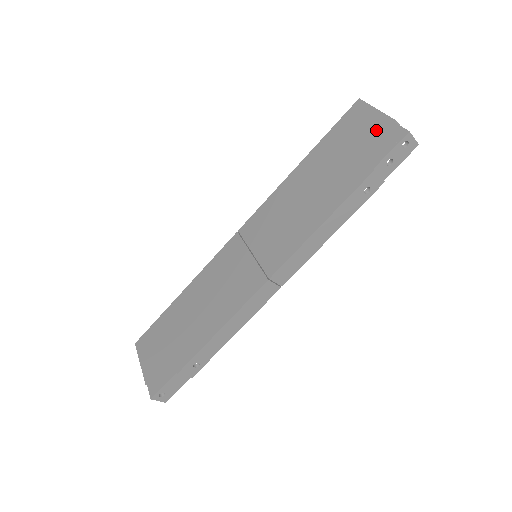
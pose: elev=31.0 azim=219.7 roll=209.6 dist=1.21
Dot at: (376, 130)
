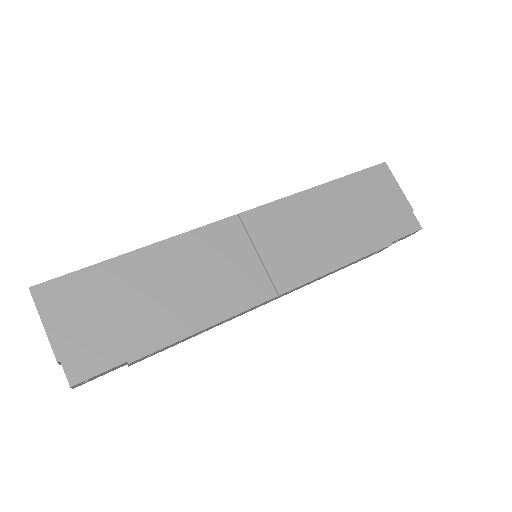
Dot at: (398, 206)
